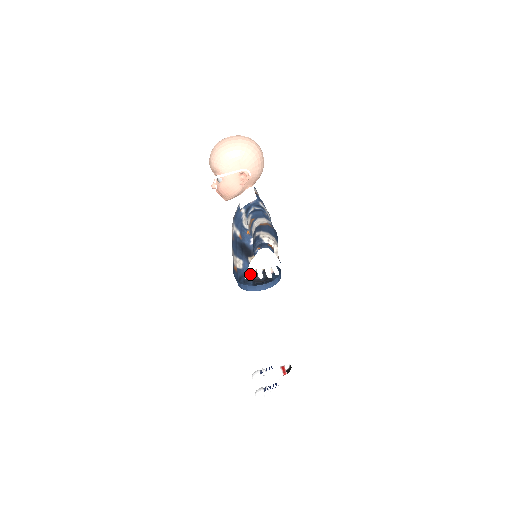
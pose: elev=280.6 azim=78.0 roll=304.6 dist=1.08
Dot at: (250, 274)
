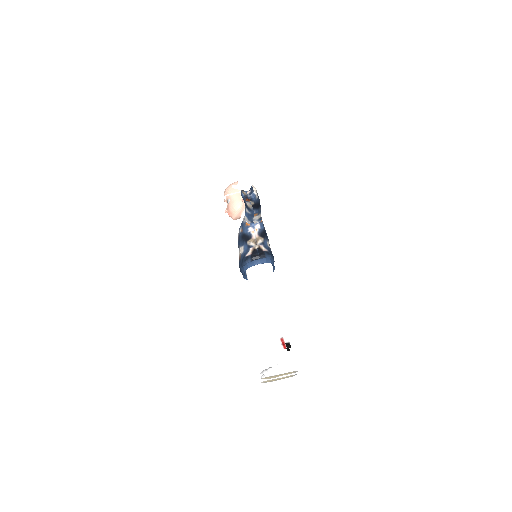
Dot at: (235, 185)
